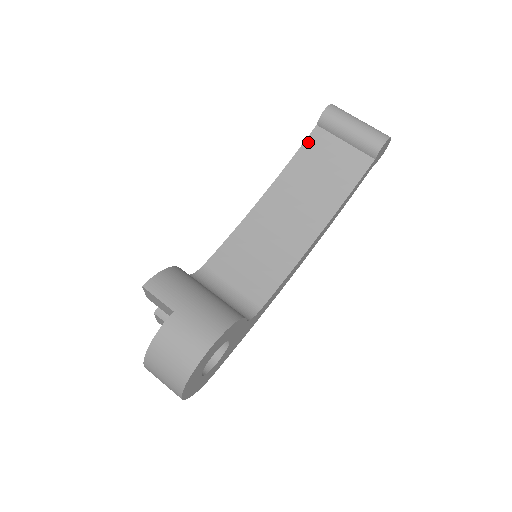
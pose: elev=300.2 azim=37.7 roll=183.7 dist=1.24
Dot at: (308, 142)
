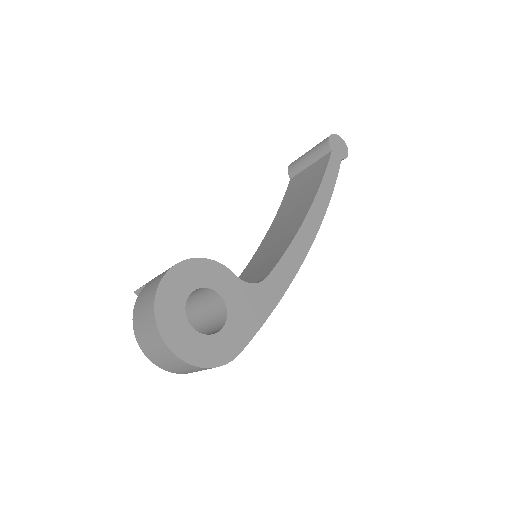
Dot at: (288, 190)
